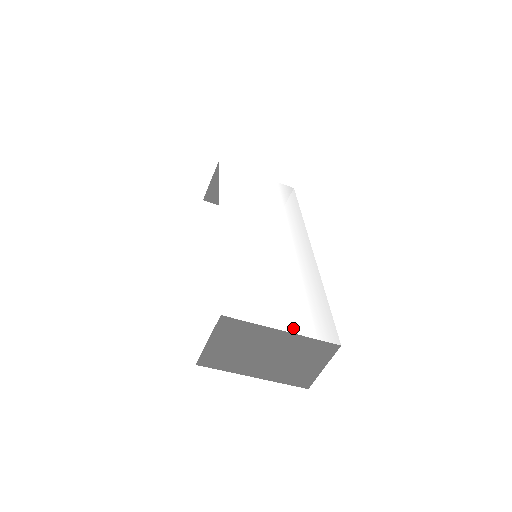
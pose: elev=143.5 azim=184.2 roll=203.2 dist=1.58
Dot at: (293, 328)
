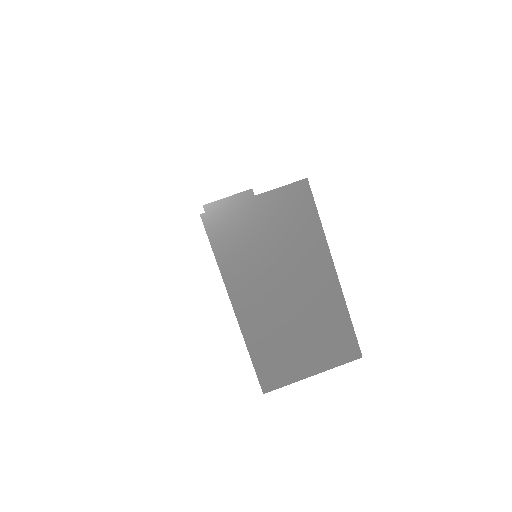
Dot at: occluded
